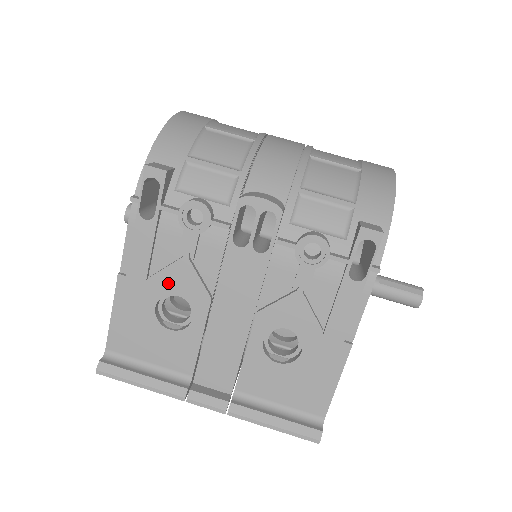
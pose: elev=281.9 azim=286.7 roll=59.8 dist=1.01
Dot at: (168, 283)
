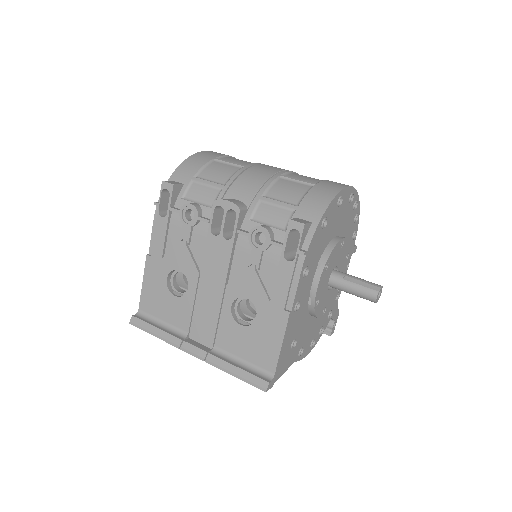
Dot at: (174, 261)
